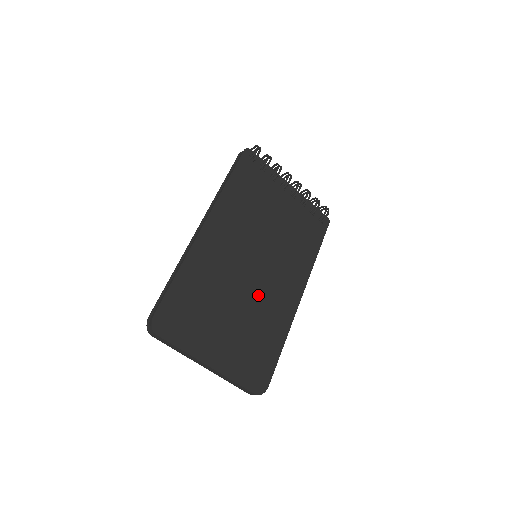
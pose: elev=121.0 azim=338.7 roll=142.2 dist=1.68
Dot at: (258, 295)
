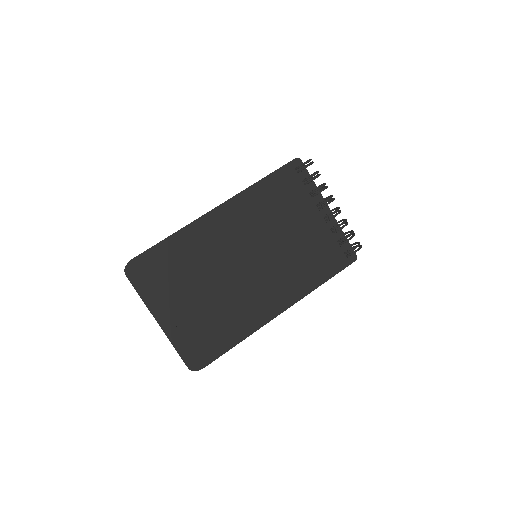
Dot at: (237, 289)
